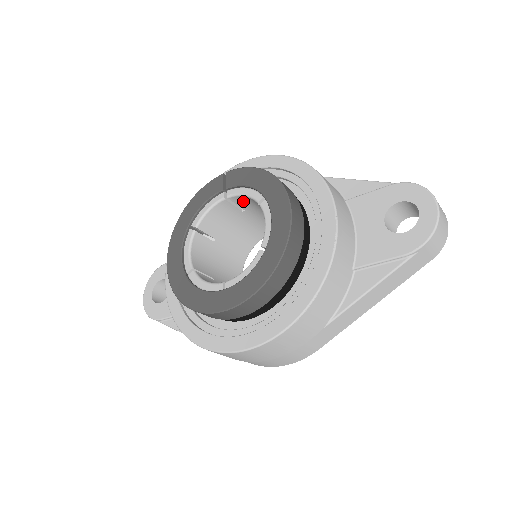
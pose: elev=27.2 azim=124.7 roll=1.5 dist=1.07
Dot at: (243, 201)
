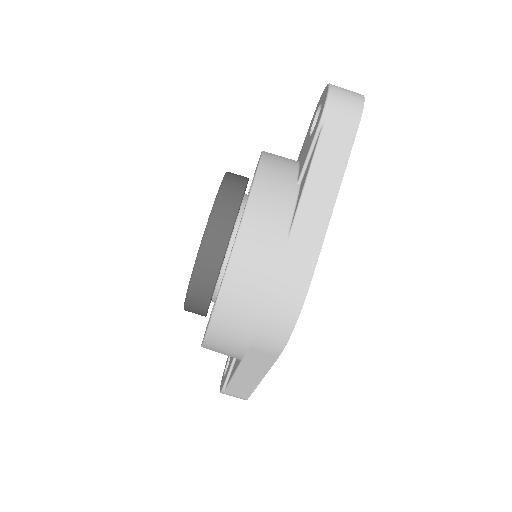
Dot at: occluded
